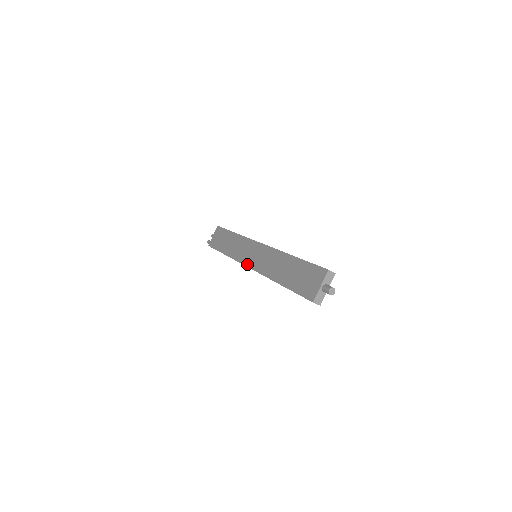
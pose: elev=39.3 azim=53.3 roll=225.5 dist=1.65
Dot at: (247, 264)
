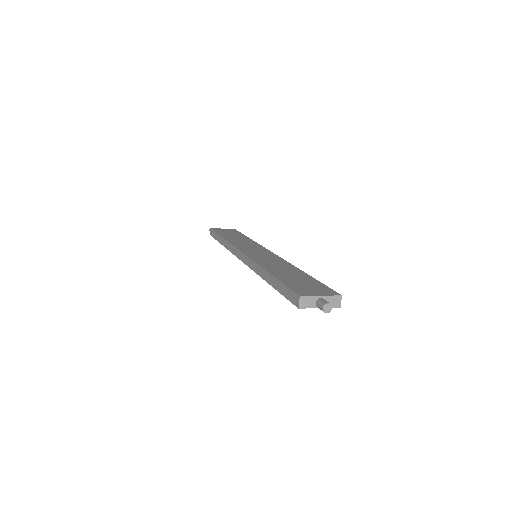
Dot at: (243, 250)
